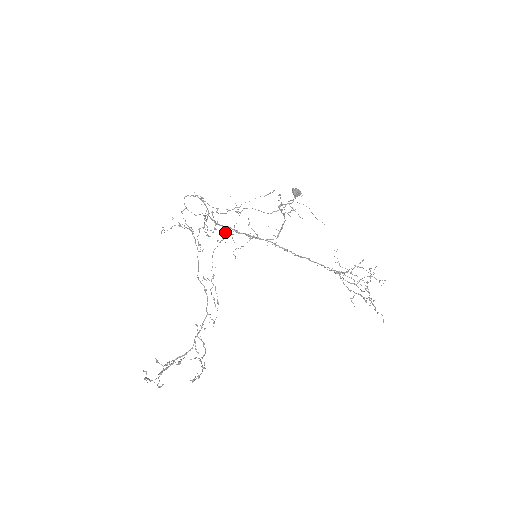
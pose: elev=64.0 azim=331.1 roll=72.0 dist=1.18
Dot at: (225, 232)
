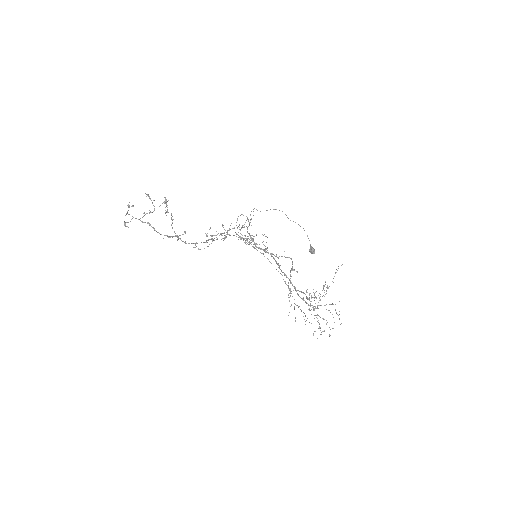
Dot at: (248, 238)
